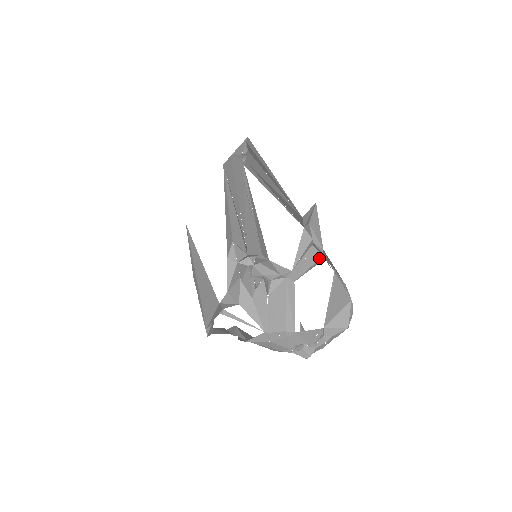
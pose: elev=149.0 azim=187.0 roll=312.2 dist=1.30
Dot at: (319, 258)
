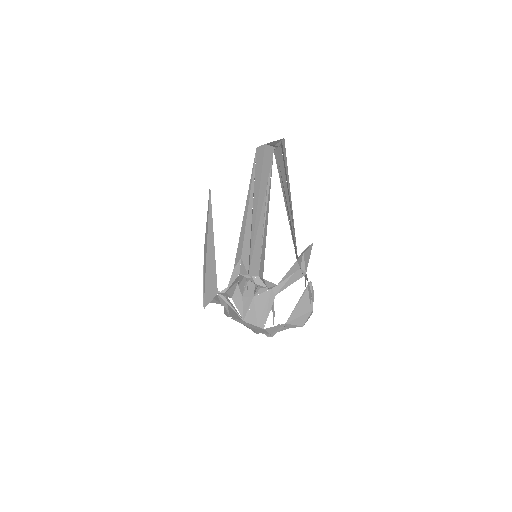
Dot at: (301, 277)
